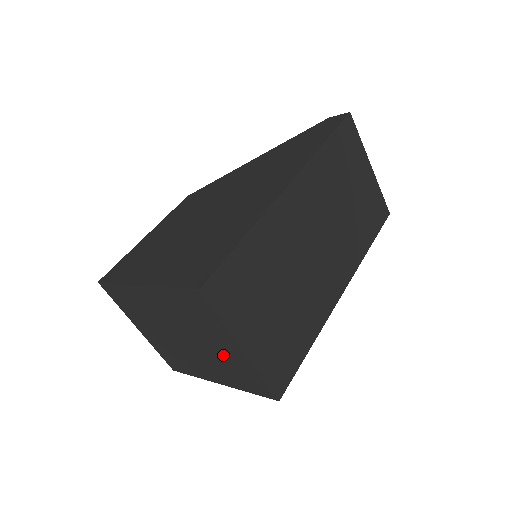
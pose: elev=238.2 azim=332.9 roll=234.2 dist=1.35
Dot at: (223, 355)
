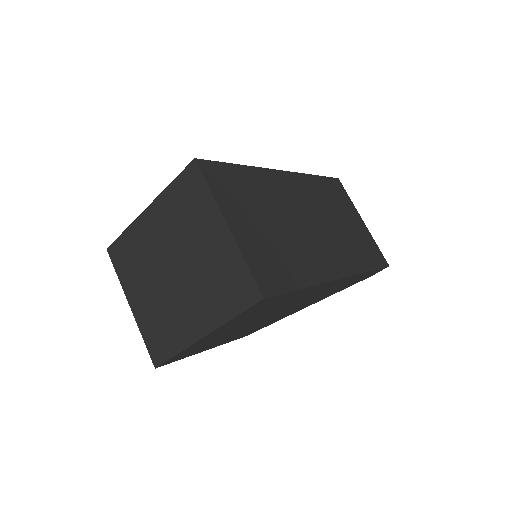
Dot at: (209, 259)
